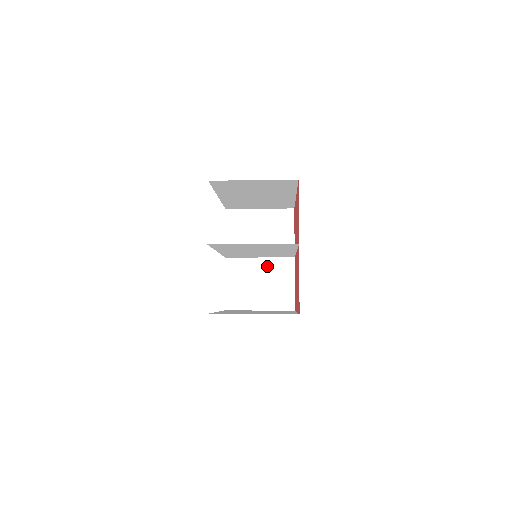
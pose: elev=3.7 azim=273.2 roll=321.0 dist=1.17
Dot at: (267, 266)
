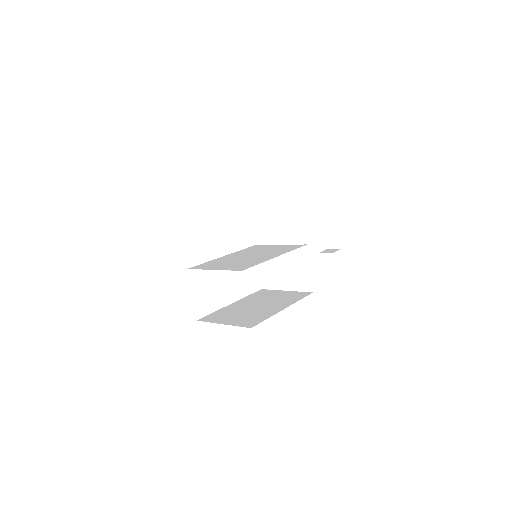
Dot at: occluded
